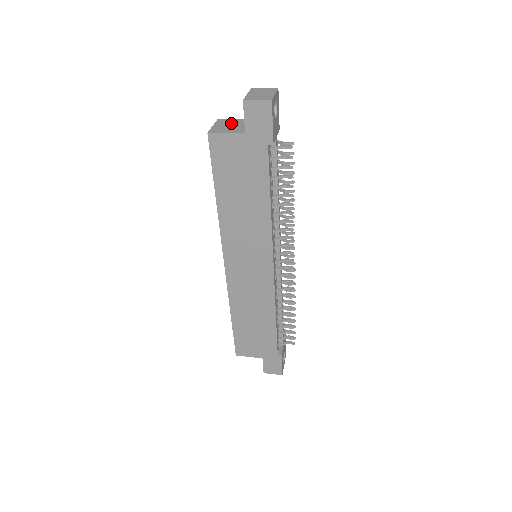
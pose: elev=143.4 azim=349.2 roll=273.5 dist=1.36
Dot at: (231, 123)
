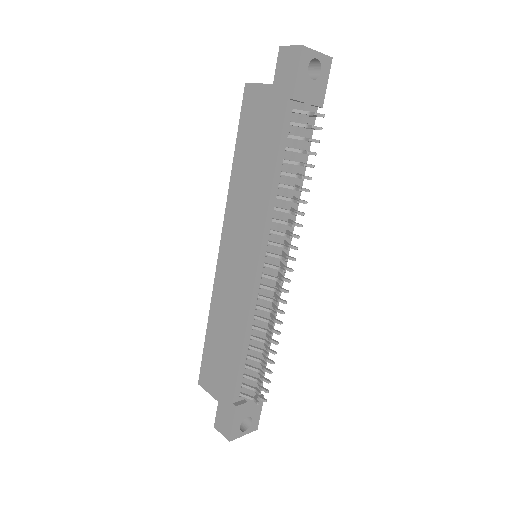
Dot at: occluded
